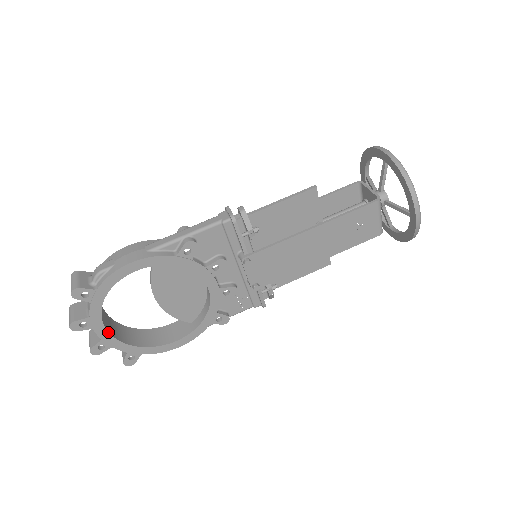
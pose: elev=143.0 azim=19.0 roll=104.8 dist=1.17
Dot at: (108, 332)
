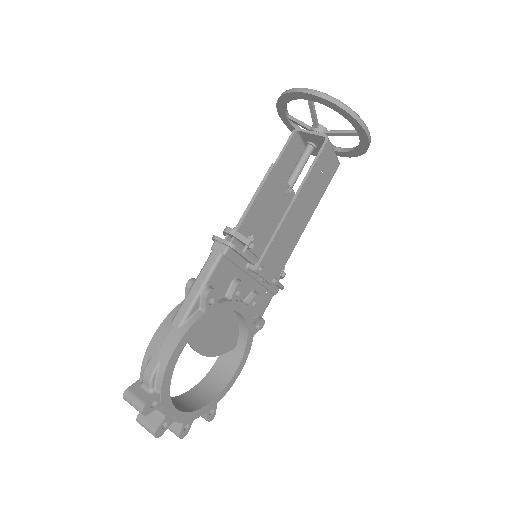
Dot at: (185, 413)
